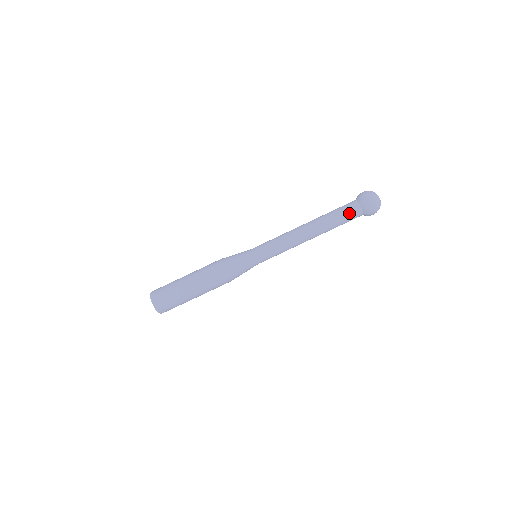
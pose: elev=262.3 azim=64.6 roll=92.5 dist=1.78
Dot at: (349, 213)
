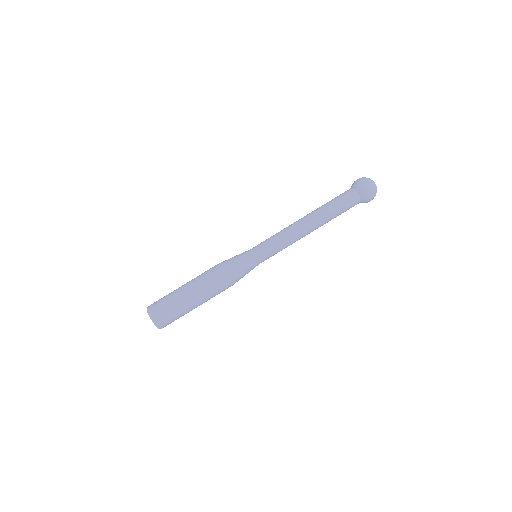
Dot at: (347, 201)
